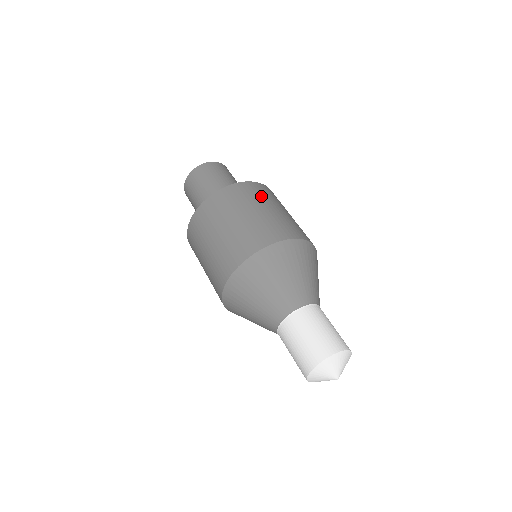
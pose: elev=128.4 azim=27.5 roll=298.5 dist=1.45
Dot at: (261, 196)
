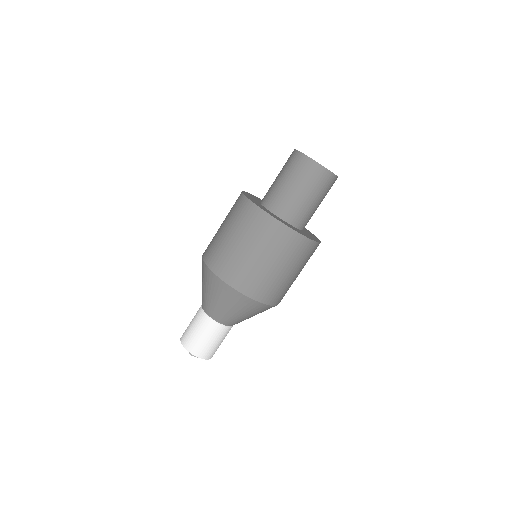
Dot at: (248, 228)
